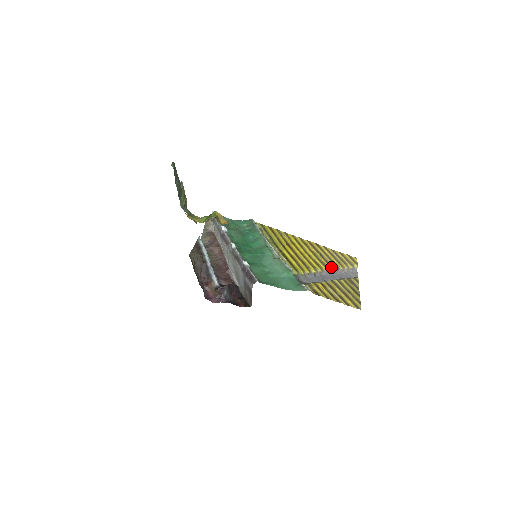
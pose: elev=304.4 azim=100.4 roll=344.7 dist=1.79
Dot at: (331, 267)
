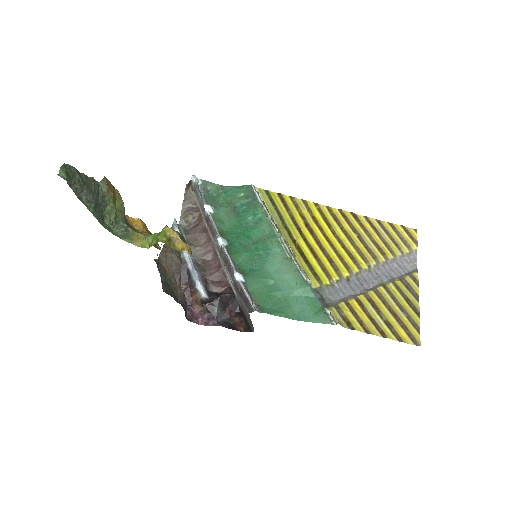
Dot at: (375, 260)
